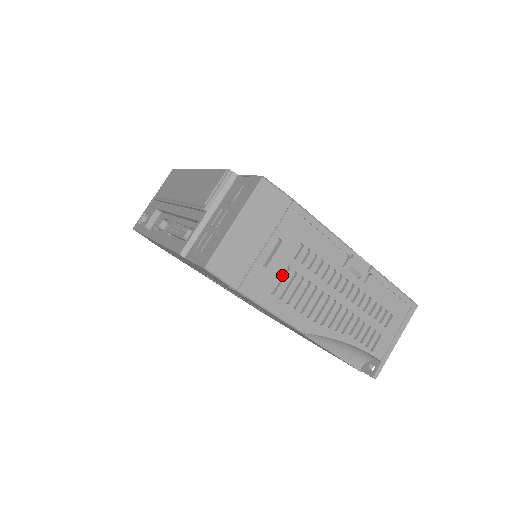
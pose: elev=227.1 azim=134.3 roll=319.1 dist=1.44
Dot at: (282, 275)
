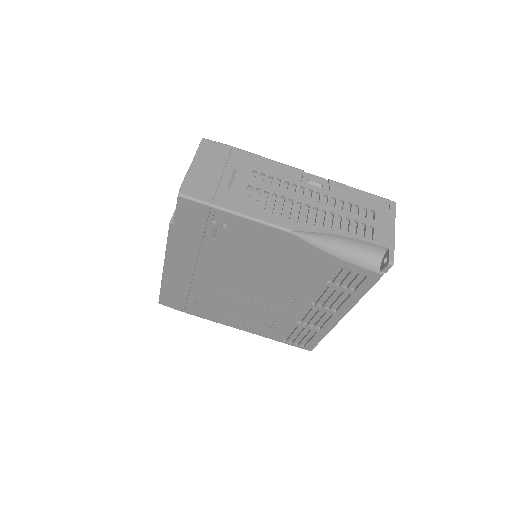
Dot at: (249, 194)
